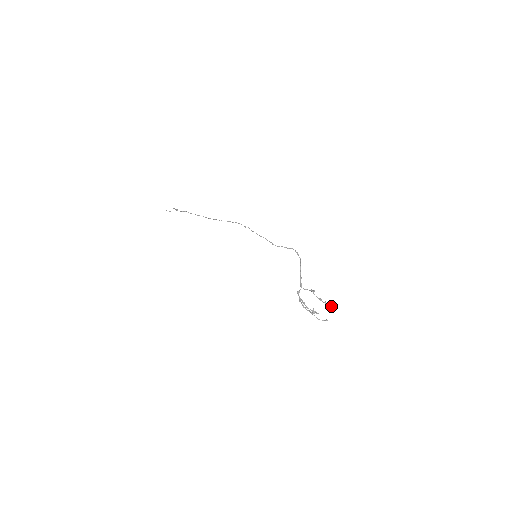
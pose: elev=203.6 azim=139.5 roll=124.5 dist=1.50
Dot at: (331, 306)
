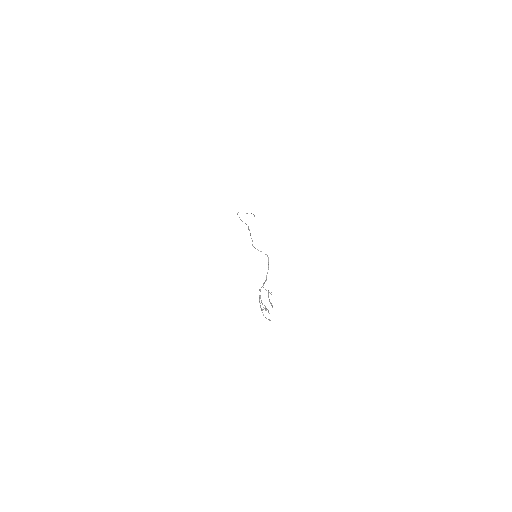
Dot at: occluded
